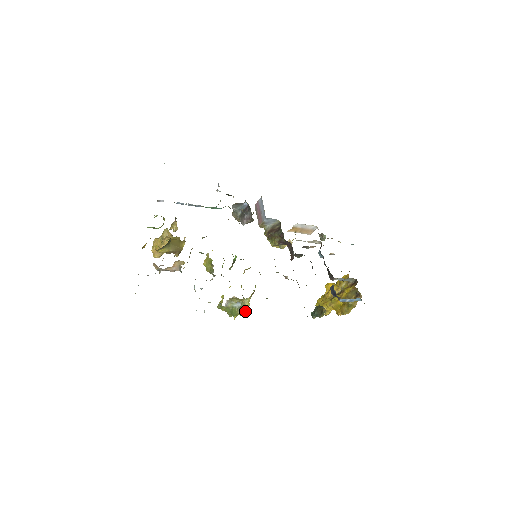
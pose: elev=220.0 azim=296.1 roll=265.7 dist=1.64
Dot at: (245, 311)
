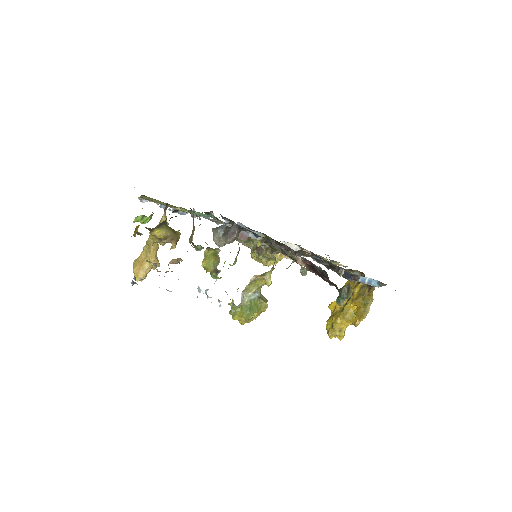
Dot at: occluded
